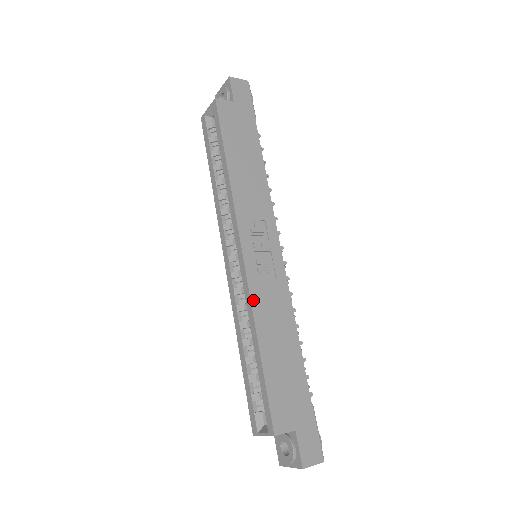
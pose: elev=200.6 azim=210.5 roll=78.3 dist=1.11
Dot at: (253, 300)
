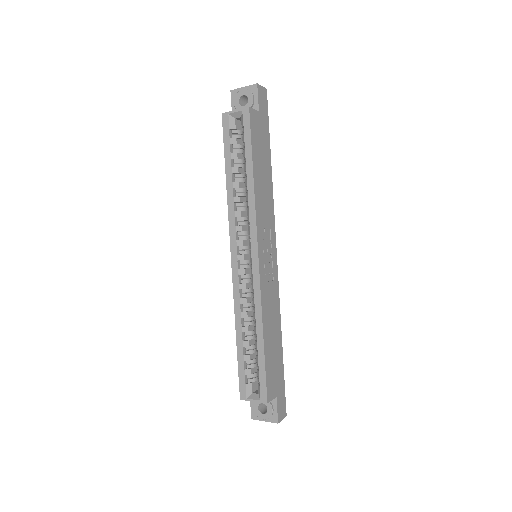
Dot at: (262, 299)
